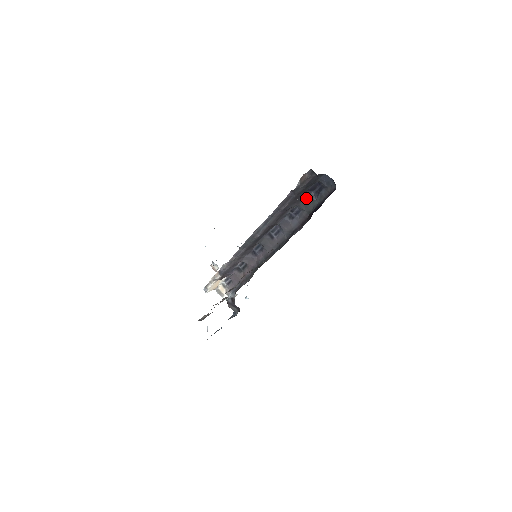
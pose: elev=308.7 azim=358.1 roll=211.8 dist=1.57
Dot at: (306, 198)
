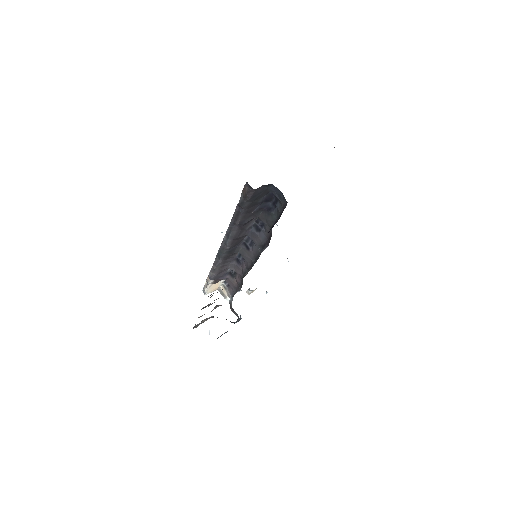
Dot at: (264, 210)
